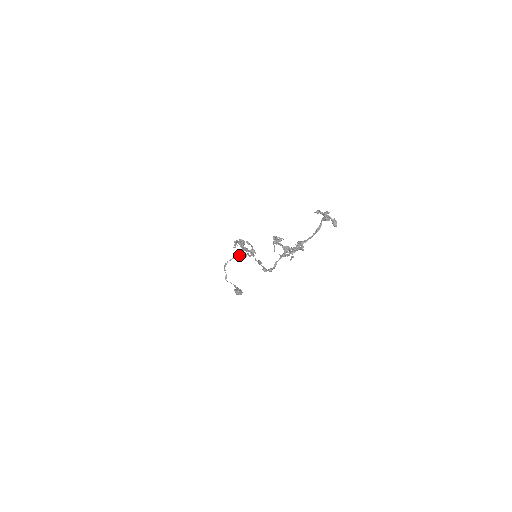
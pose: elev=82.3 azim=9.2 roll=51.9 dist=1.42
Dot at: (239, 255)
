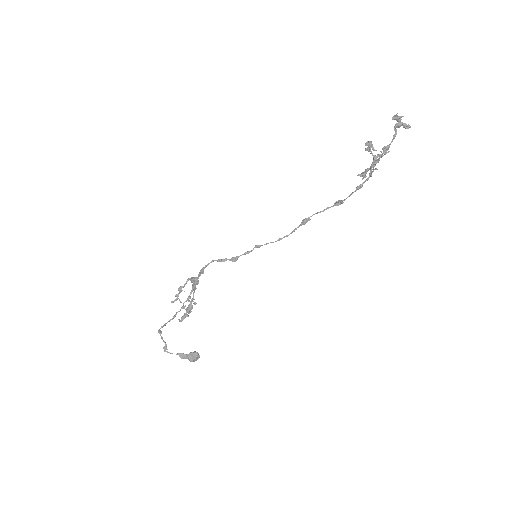
Dot at: (175, 316)
